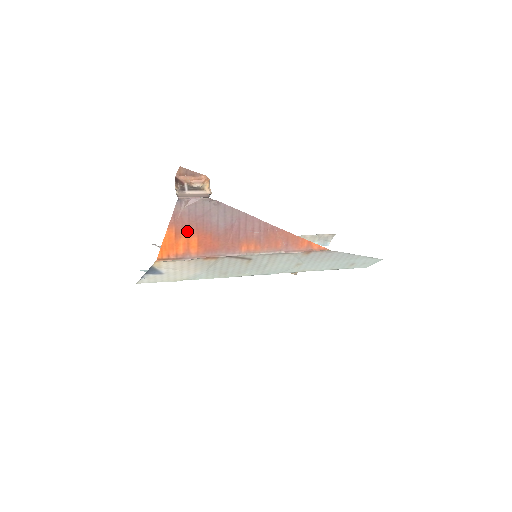
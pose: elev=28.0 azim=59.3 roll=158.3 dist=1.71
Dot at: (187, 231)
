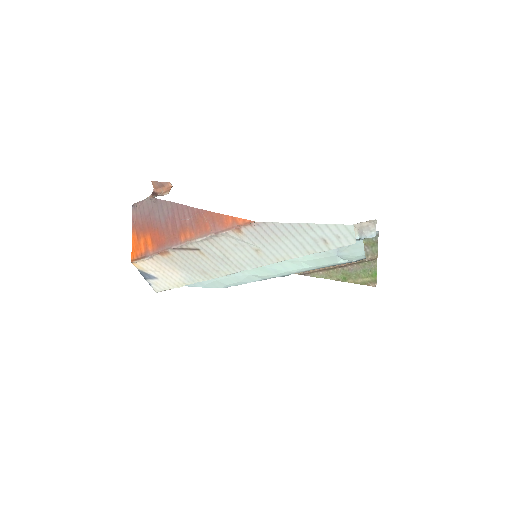
Dot at: (143, 231)
